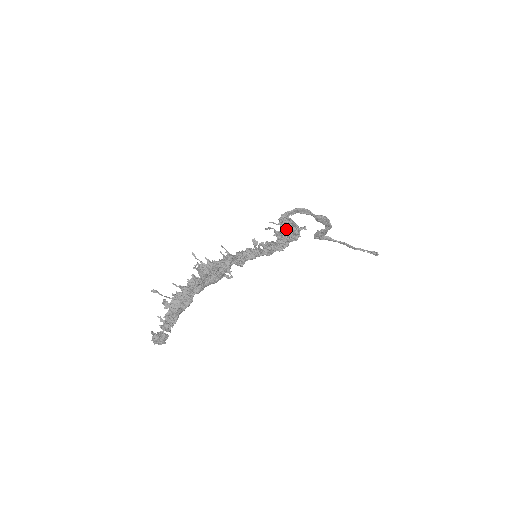
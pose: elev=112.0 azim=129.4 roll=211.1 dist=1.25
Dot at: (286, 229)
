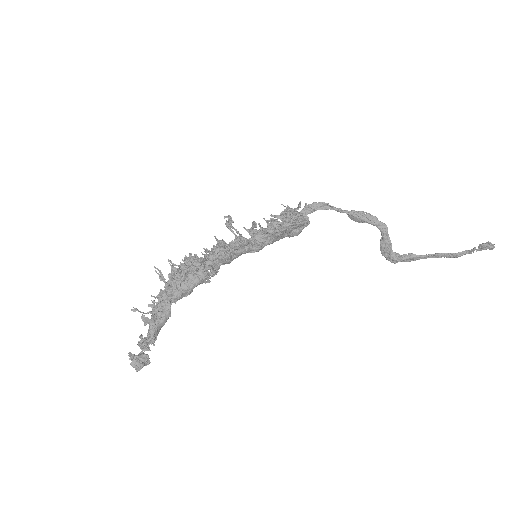
Dot at: occluded
